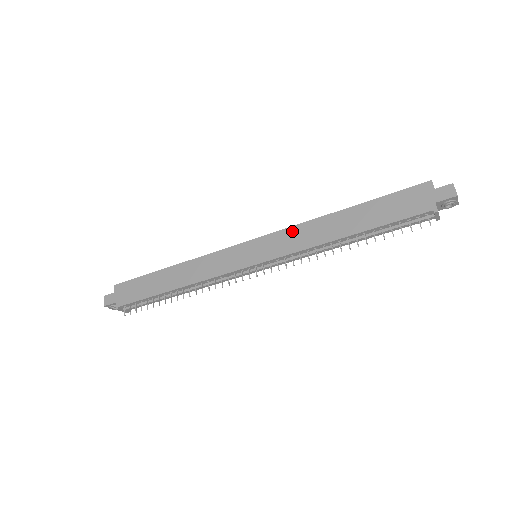
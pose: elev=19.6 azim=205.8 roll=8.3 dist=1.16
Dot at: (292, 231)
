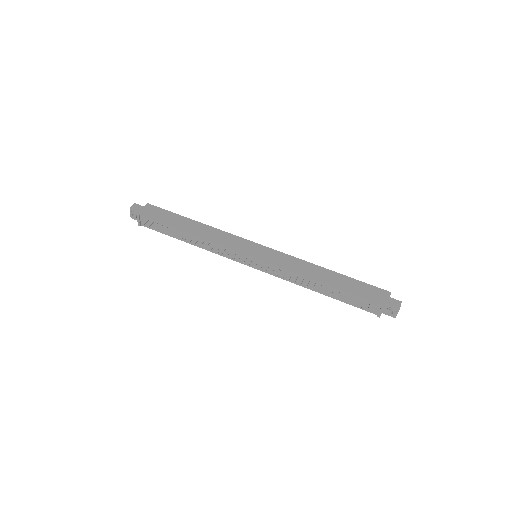
Dot at: (291, 258)
